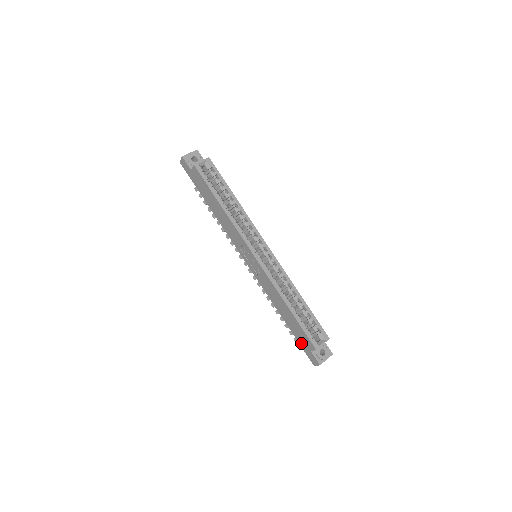
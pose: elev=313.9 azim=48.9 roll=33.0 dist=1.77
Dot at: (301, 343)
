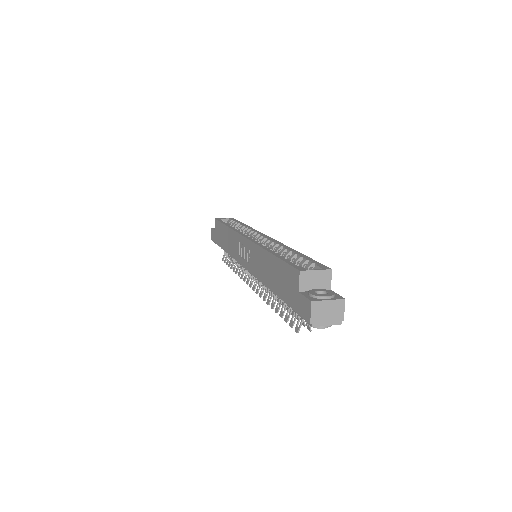
Dot at: (291, 300)
